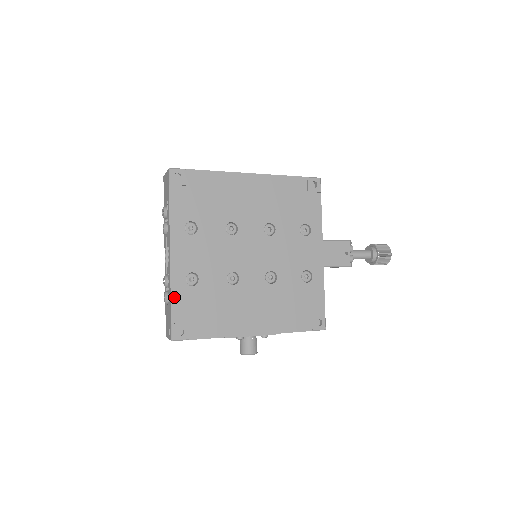
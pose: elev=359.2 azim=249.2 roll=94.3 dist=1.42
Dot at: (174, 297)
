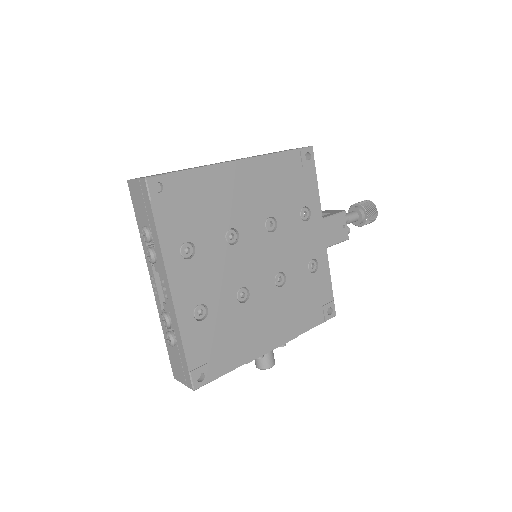
Dot at: (186, 341)
